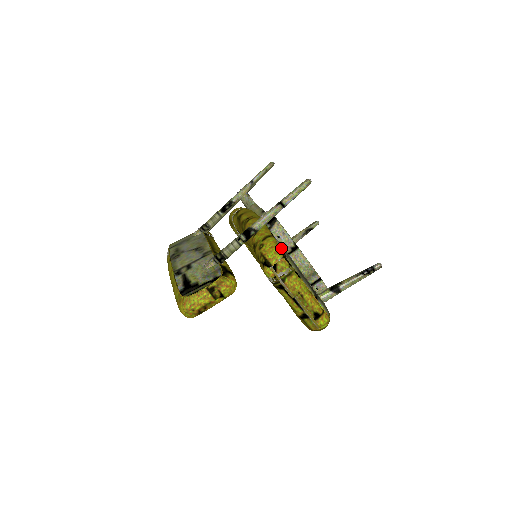
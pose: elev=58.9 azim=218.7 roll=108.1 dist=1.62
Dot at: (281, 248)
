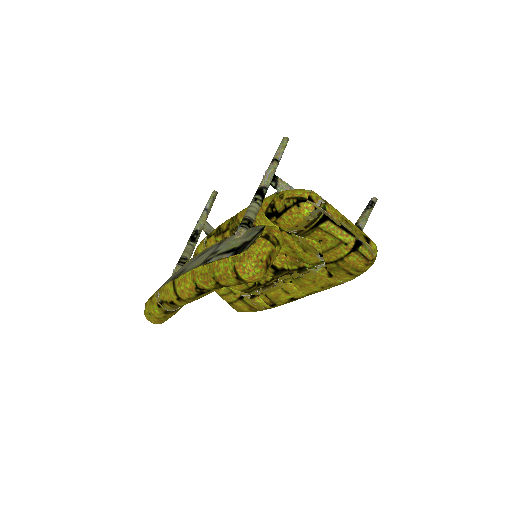
Dot at: occluded
